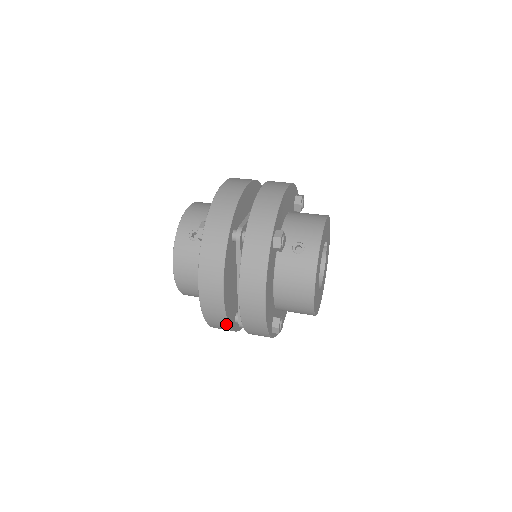
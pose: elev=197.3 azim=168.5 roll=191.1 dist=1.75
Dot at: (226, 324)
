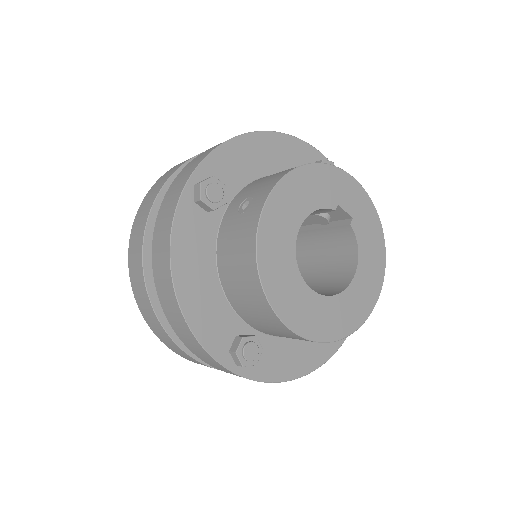
Dot at: (174, 343)
